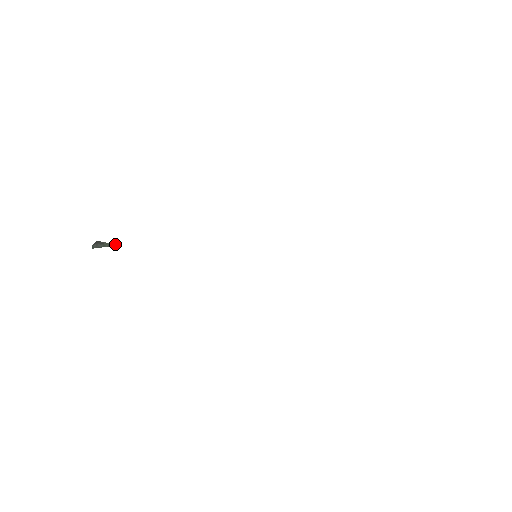
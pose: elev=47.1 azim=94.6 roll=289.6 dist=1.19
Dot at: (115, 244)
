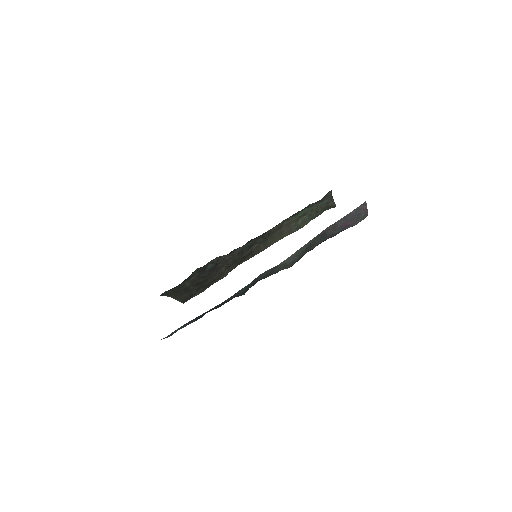
Dot at: (174, 289)
